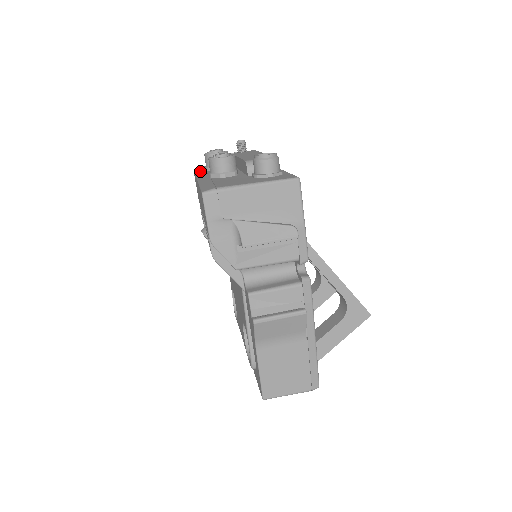
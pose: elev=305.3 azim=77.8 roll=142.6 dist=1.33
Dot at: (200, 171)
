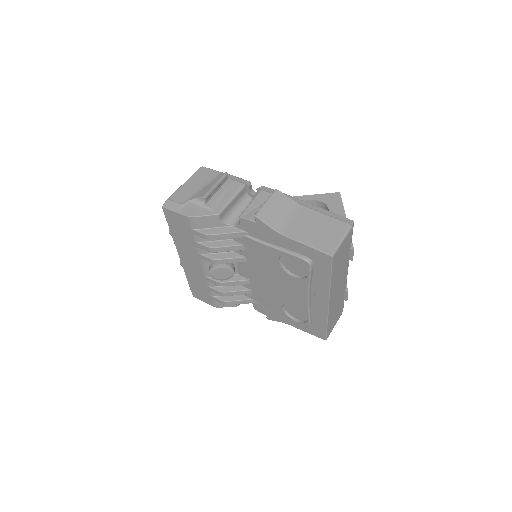
Dot at: occluded
